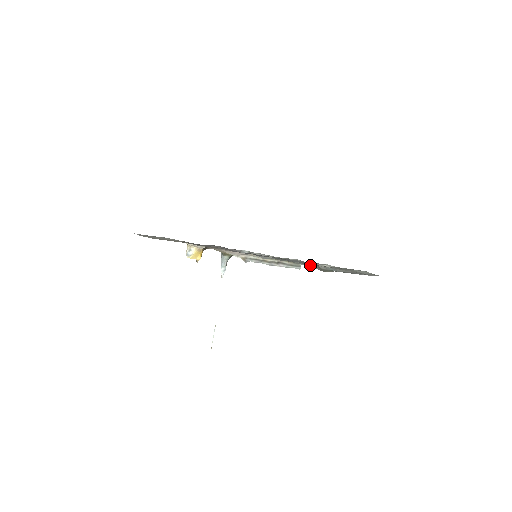
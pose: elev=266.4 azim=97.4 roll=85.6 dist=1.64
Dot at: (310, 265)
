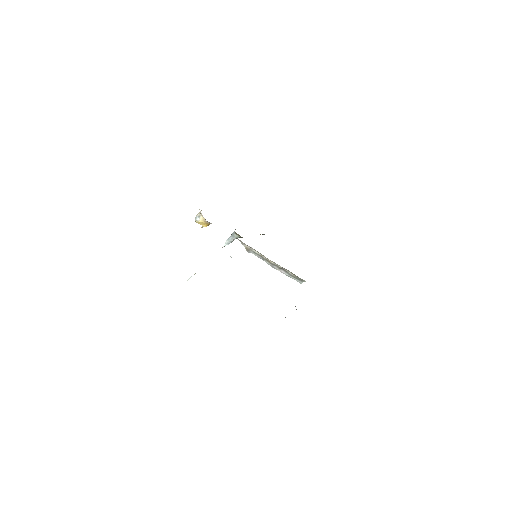
Dot at: occluded
